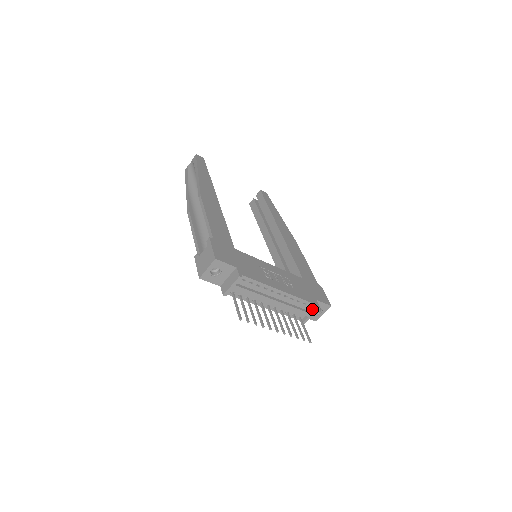
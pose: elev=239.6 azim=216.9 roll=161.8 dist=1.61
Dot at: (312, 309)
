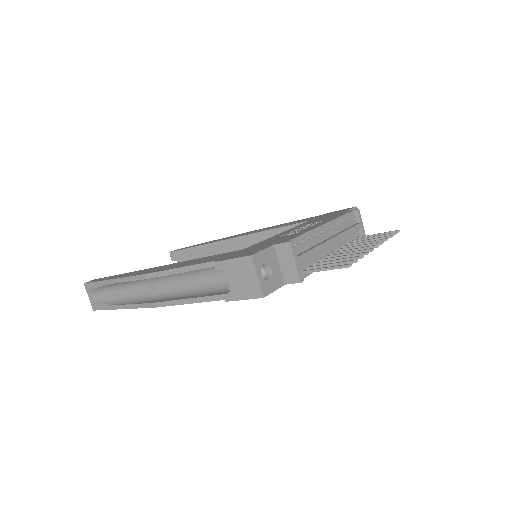
Dot at: (355, 219)
